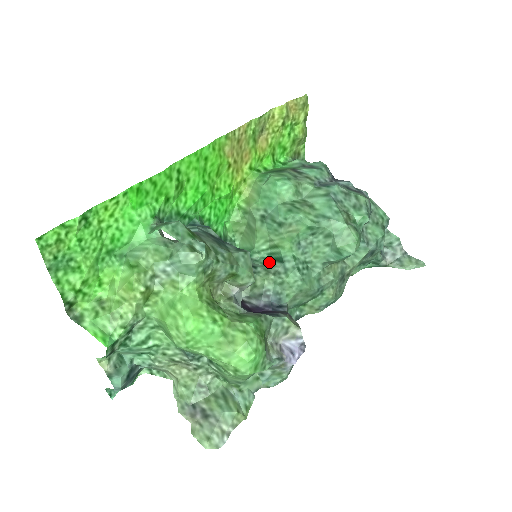
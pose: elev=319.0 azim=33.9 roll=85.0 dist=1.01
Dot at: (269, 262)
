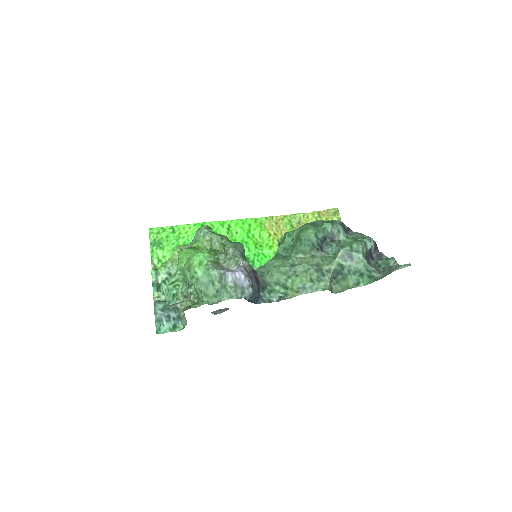
Dot at: occluded
